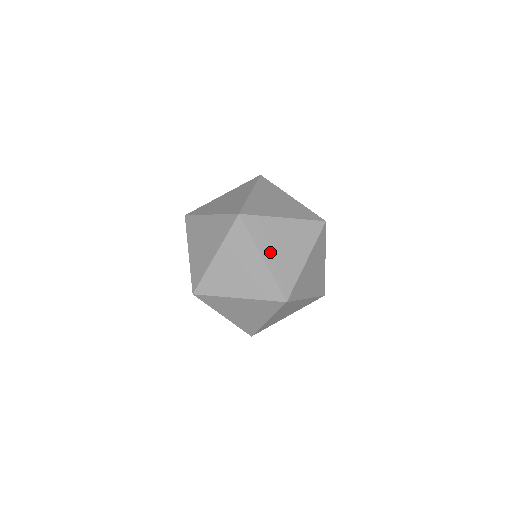
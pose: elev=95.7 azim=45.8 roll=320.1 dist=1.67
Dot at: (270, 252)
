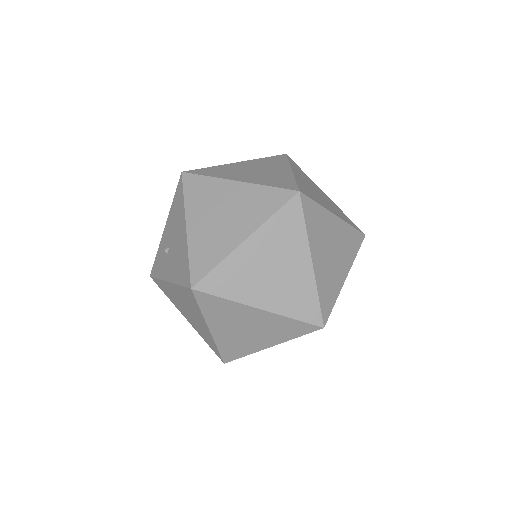
Dot at: (319, 255)
